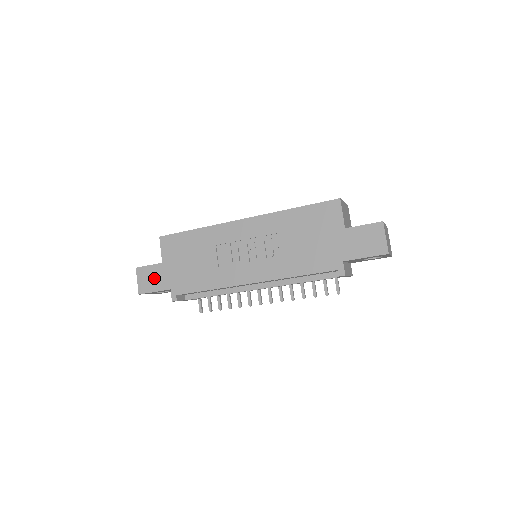
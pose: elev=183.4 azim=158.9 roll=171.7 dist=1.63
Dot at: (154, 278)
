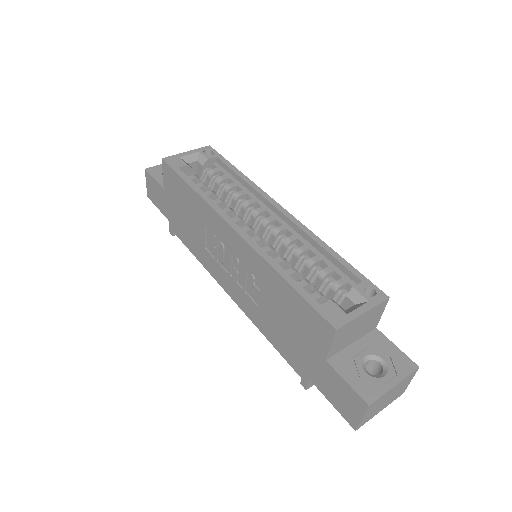
Dot at: (157, 196)
